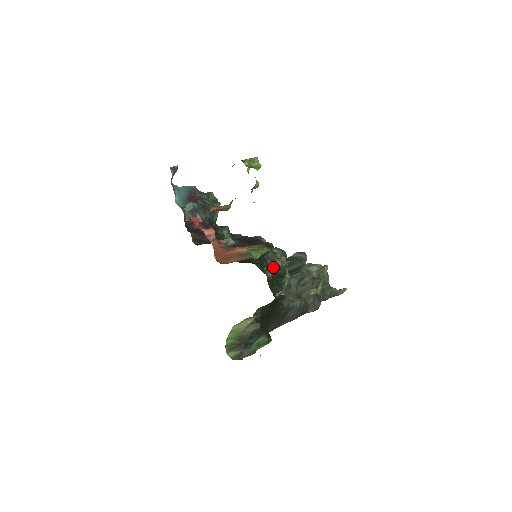
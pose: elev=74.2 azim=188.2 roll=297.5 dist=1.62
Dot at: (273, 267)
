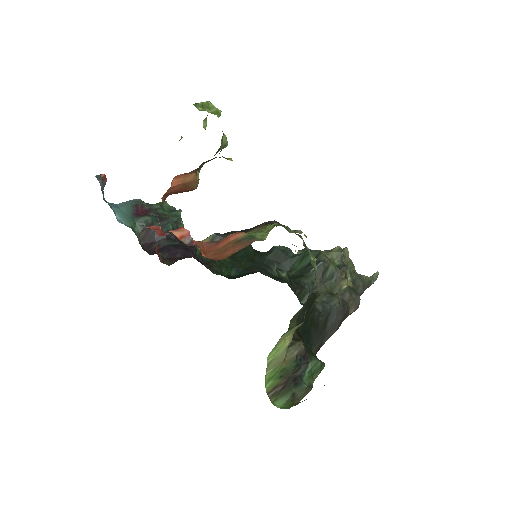
Dot at: occluded
